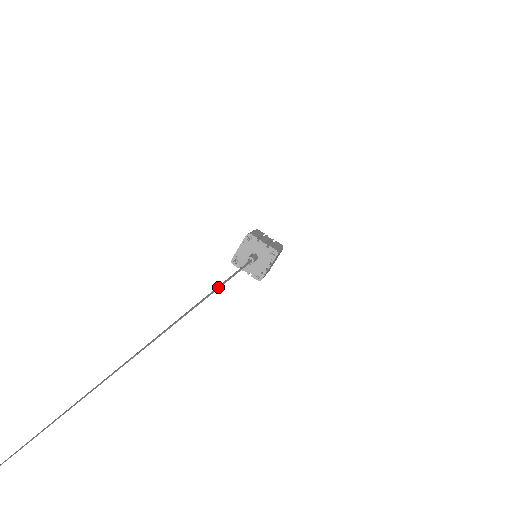
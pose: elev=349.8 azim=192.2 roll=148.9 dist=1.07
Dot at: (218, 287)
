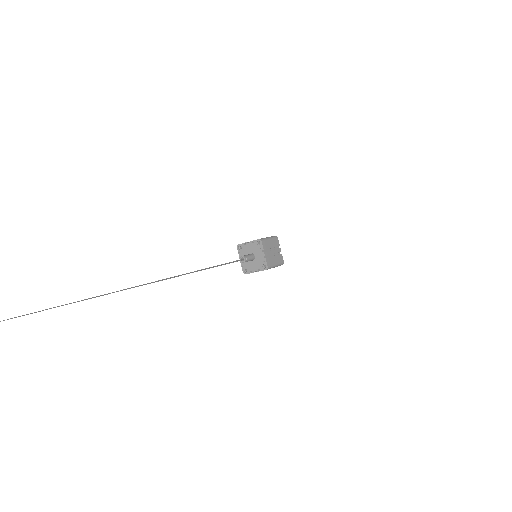
Dot at: (177, 276)
